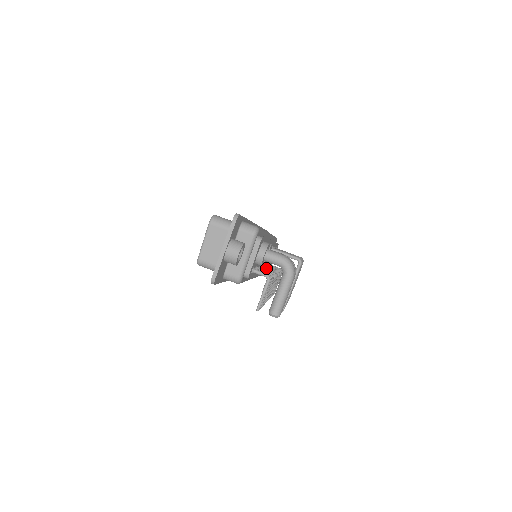
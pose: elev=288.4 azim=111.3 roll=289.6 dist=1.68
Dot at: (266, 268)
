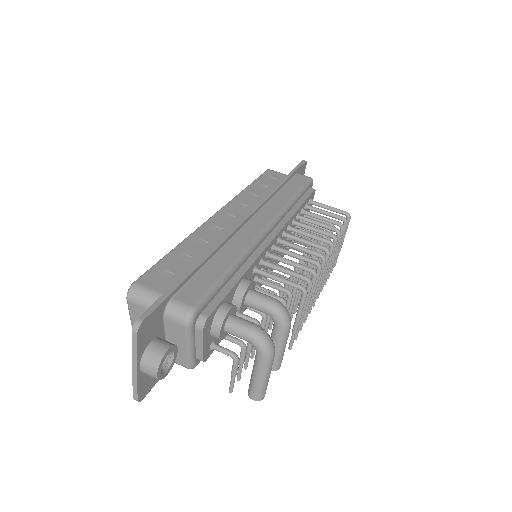
Dot at: occluded
